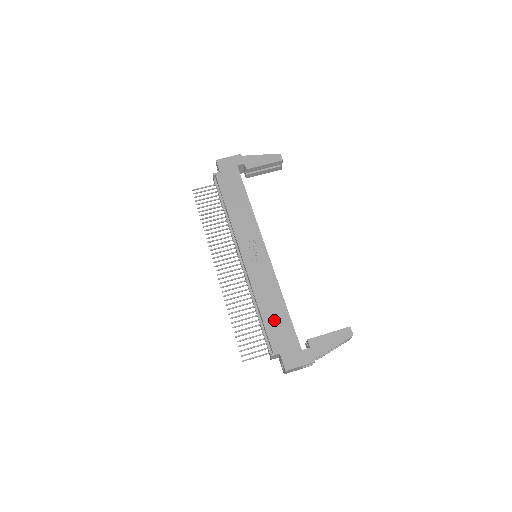
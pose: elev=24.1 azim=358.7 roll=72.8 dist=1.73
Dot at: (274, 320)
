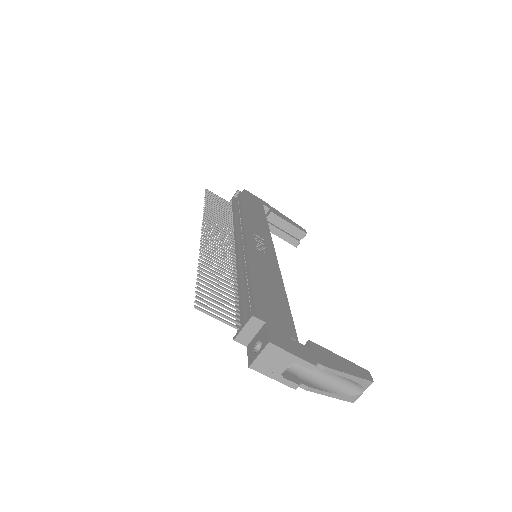
Dot at: (268, 294)
